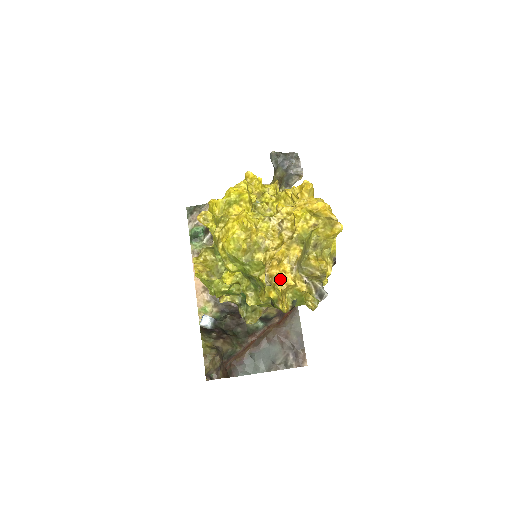
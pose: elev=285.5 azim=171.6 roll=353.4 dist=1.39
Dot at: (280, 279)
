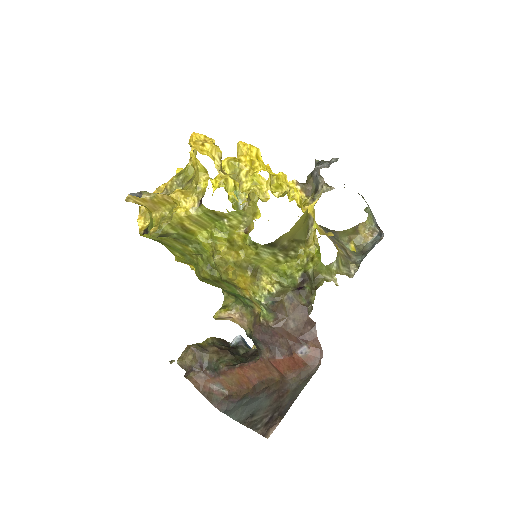
Dot at: occluded
